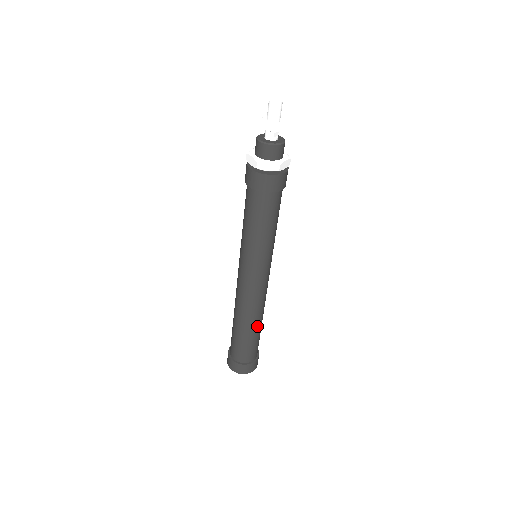
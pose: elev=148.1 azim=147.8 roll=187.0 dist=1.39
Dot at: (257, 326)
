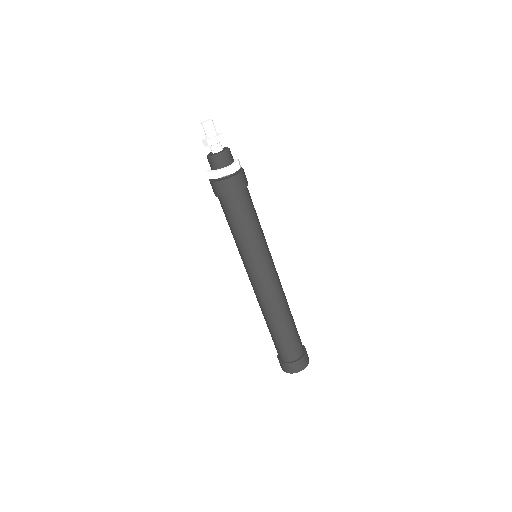
Dot at: (282, 323)
